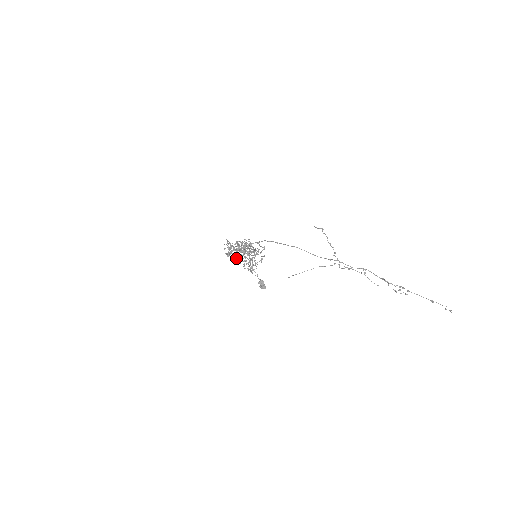
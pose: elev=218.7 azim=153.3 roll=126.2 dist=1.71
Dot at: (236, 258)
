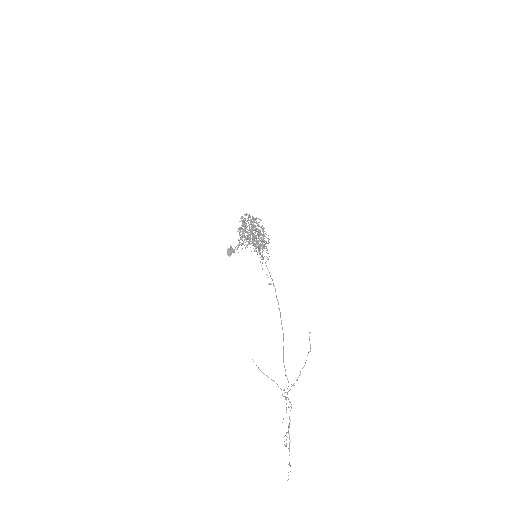
Dot at: occluded
